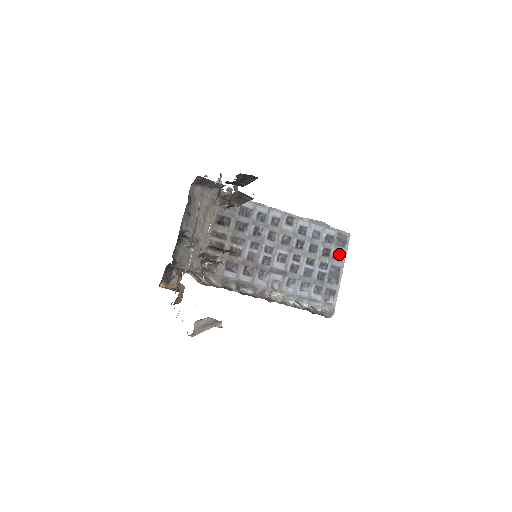
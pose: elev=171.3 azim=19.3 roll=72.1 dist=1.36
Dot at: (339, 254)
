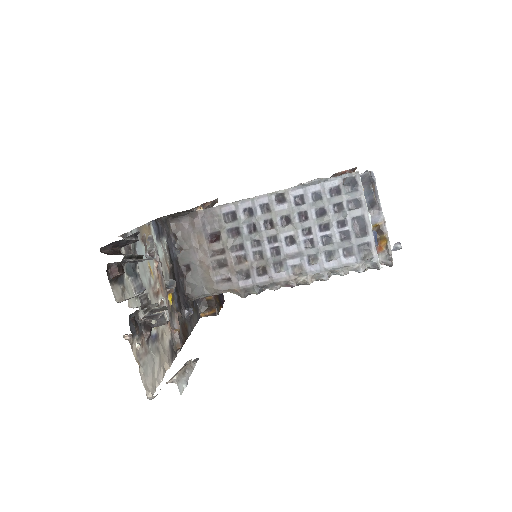
Dot at: (355, 201)
